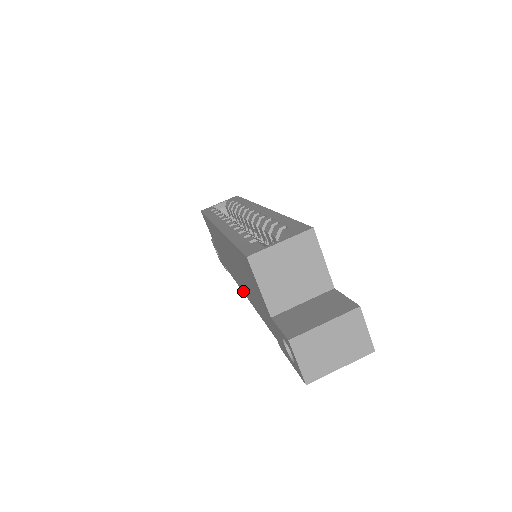
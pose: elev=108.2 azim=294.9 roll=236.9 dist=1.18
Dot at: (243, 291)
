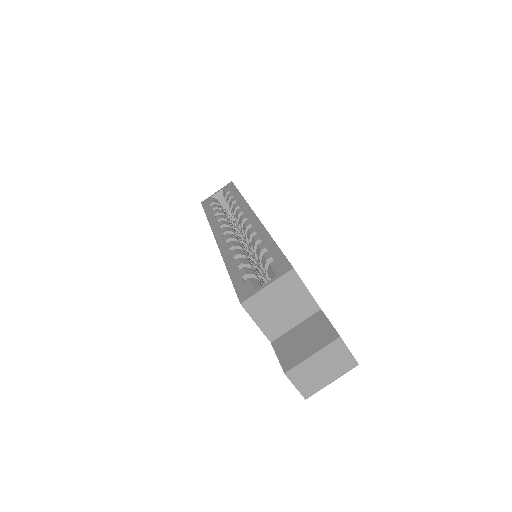
Dot at: occluded
